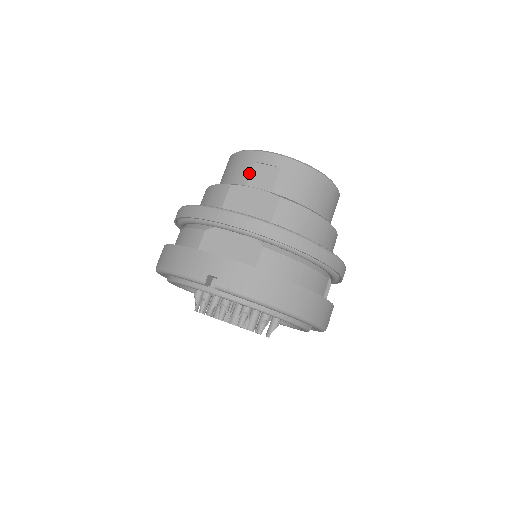
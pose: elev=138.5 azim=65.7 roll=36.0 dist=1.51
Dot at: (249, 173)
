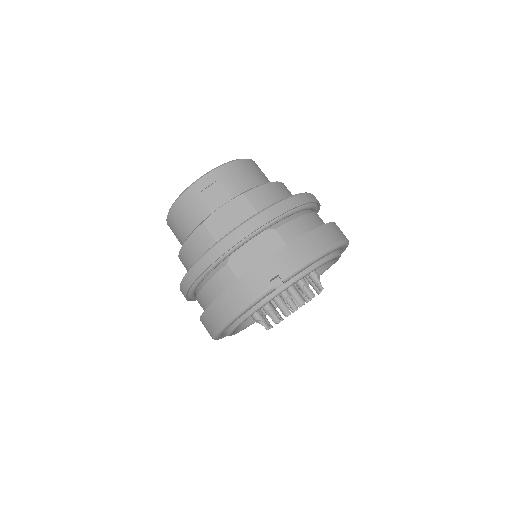
Dot at: (202, 205)
